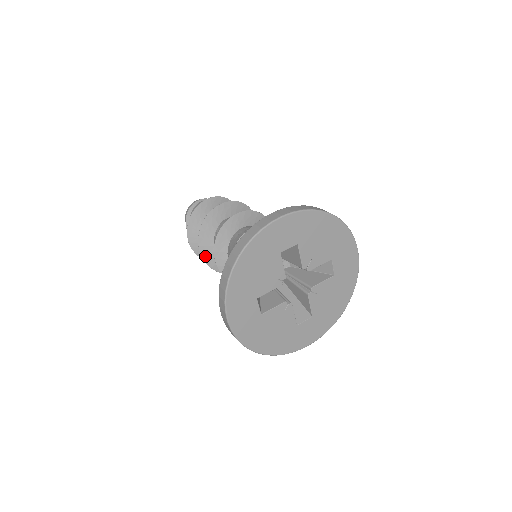
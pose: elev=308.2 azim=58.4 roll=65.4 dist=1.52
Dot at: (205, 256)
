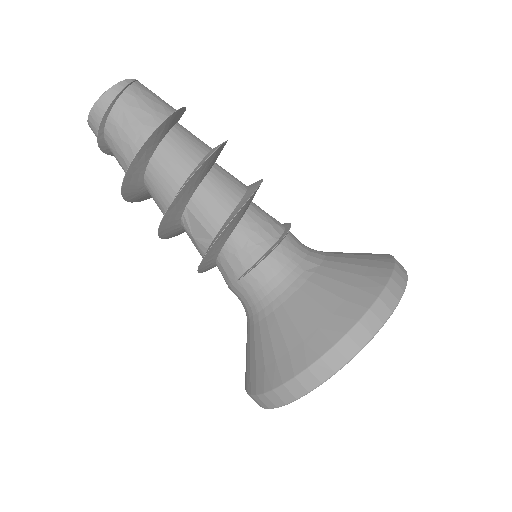
Dot at: (168, 237)
